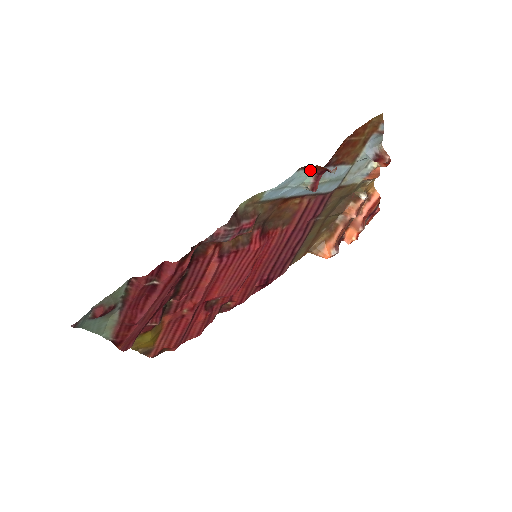
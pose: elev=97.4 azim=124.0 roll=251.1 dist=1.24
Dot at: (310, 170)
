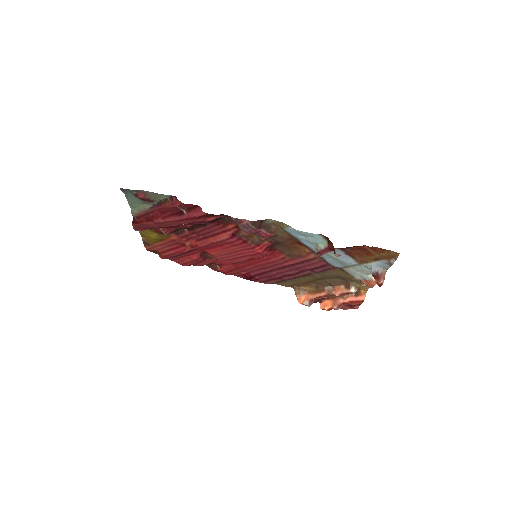
Dot at: (327, 241)
